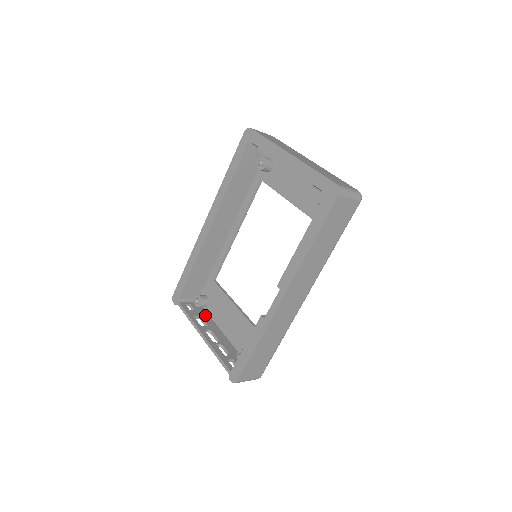
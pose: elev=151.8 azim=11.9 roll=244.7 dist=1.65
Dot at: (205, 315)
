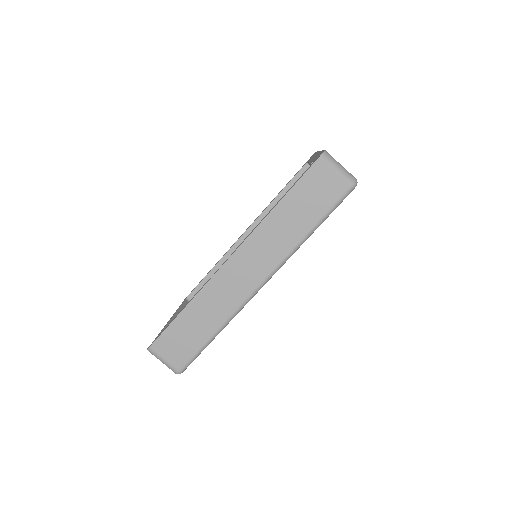
Dot at: occluded
